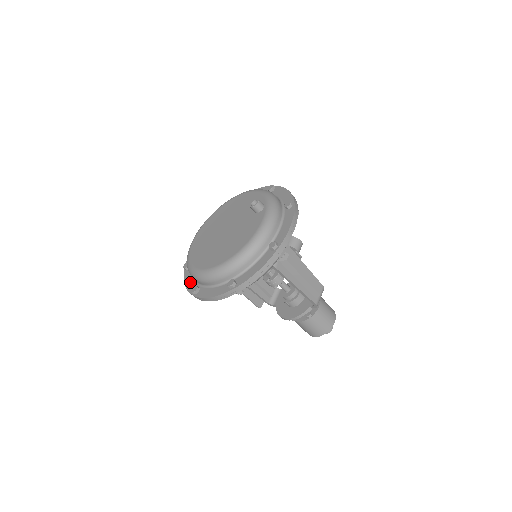
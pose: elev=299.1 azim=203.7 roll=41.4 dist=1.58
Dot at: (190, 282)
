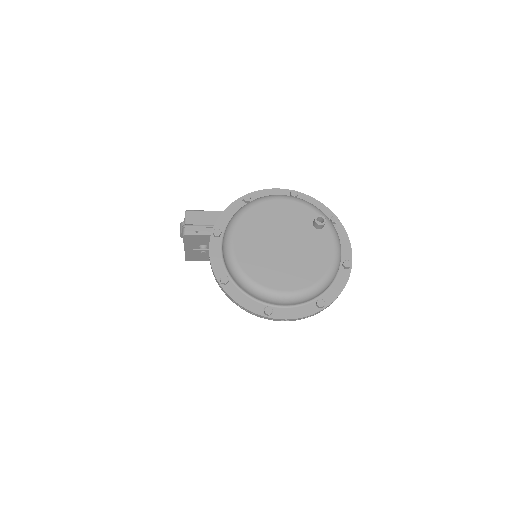
Dot at: (247, 301)
